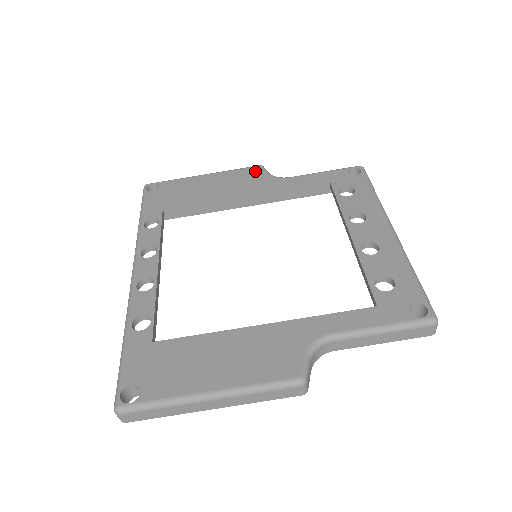
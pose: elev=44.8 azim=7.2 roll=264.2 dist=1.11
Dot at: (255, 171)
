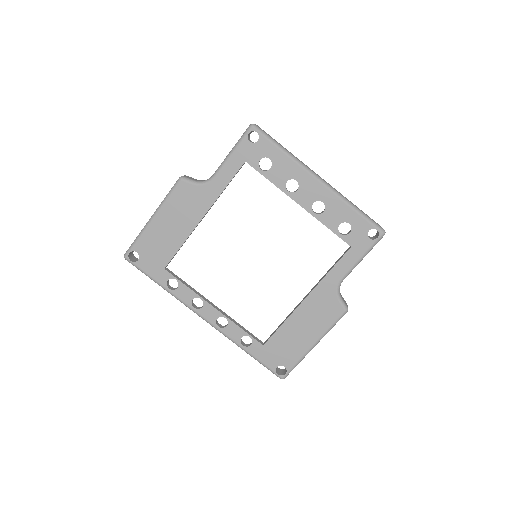
Dot at: (184, 189)
